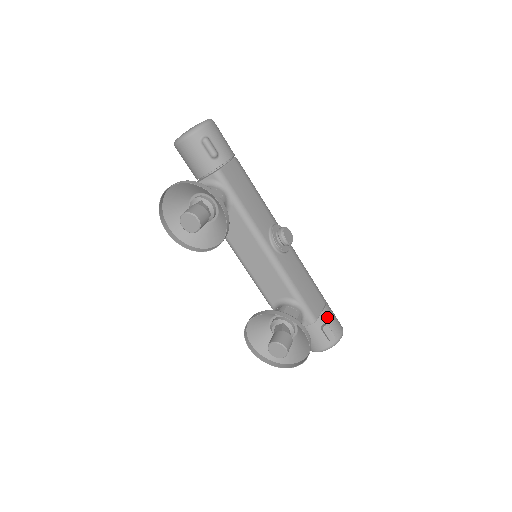
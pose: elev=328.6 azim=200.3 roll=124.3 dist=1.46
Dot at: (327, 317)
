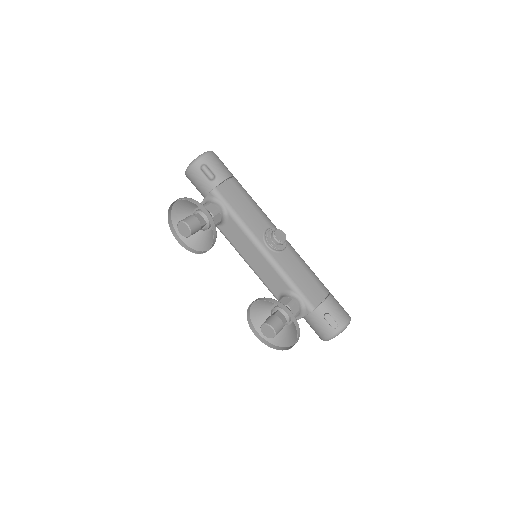
Dot at: (329, 307)
